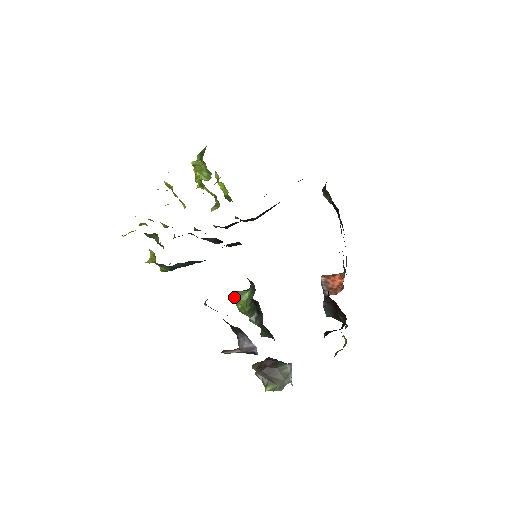
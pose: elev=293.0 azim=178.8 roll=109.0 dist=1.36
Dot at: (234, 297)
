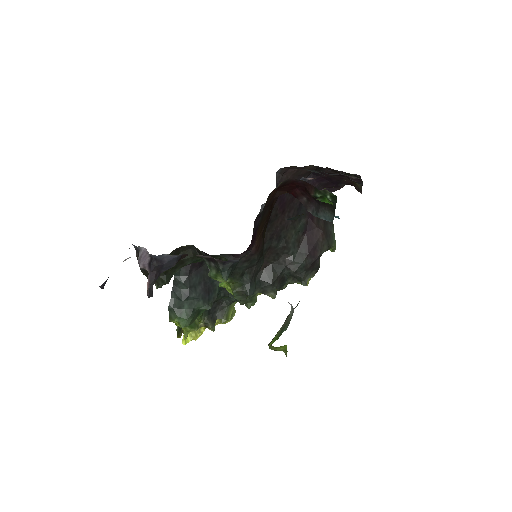
Dot at: (219, 286)
